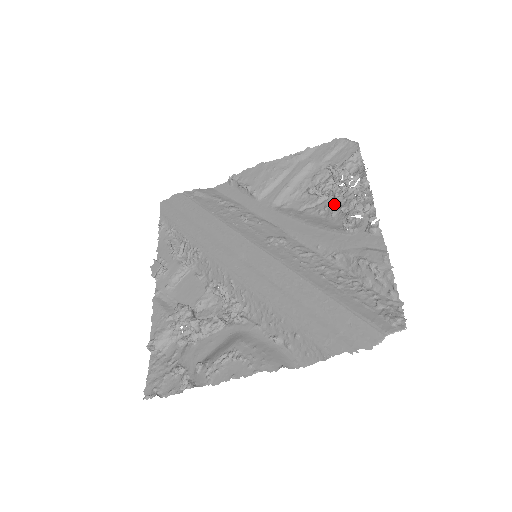
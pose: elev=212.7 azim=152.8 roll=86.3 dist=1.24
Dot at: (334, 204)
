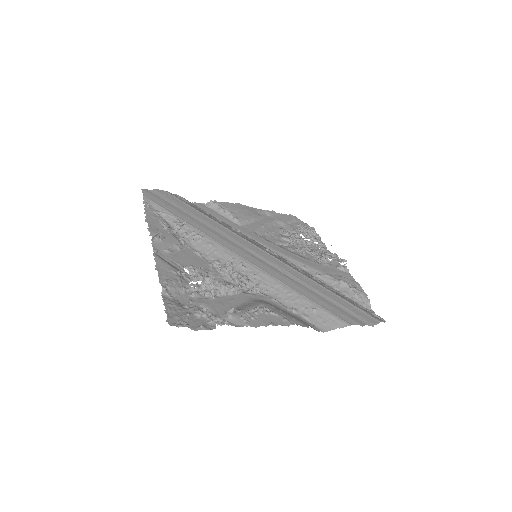
Dot at: (304, 248)
